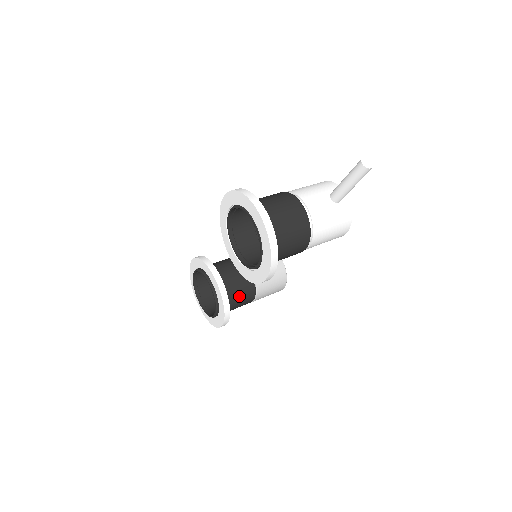
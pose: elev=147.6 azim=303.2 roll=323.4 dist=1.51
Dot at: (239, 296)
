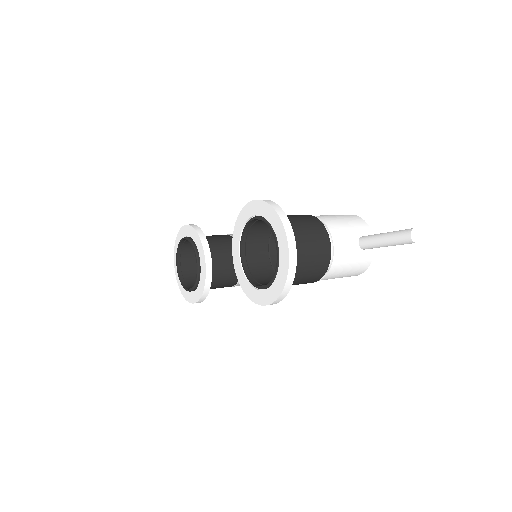
Dot at: (221, 281)
